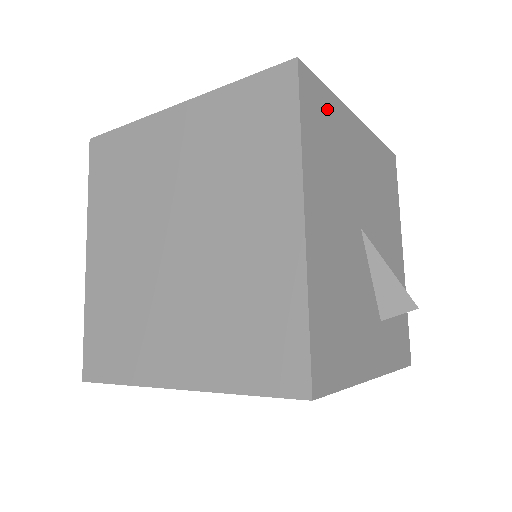
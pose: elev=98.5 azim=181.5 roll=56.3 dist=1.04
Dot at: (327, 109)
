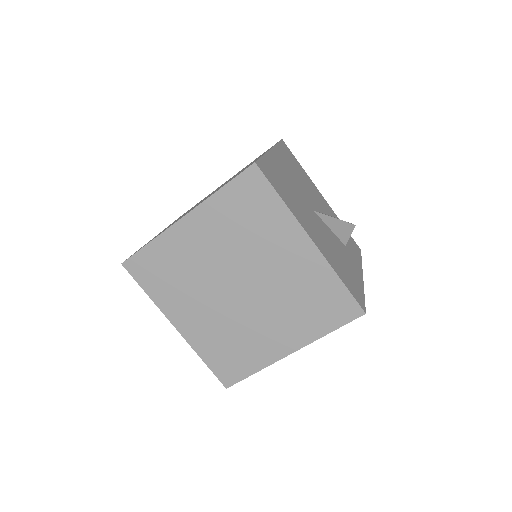
Dot at: (271, 169)
